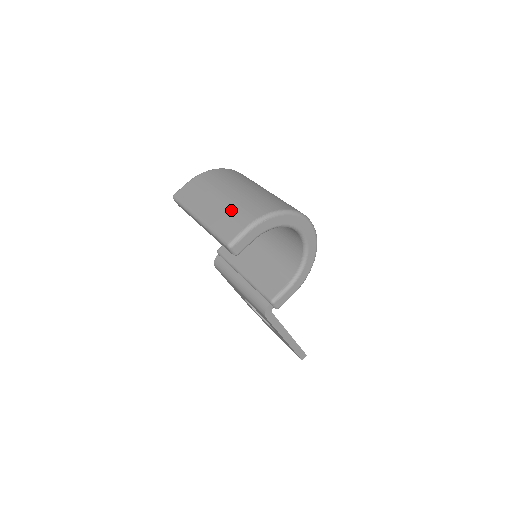
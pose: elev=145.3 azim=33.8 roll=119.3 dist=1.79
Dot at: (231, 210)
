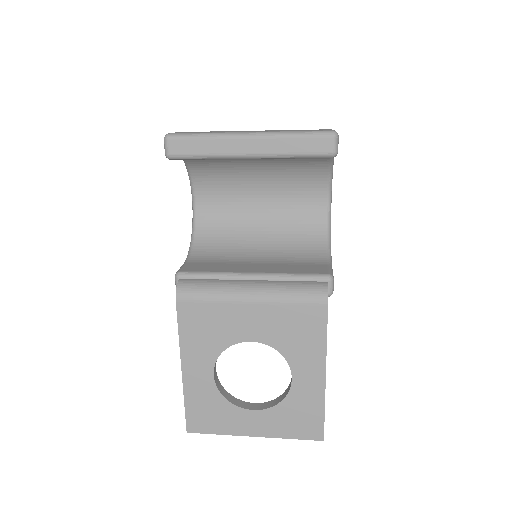
Dot at: occluded
